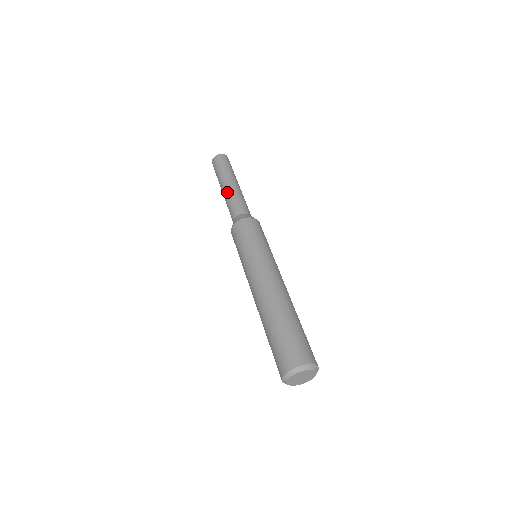
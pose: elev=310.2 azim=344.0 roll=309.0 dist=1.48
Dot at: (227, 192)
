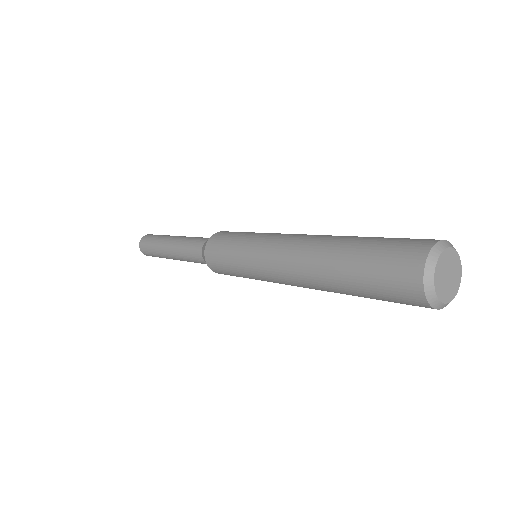
Dot at: (176, 242)
